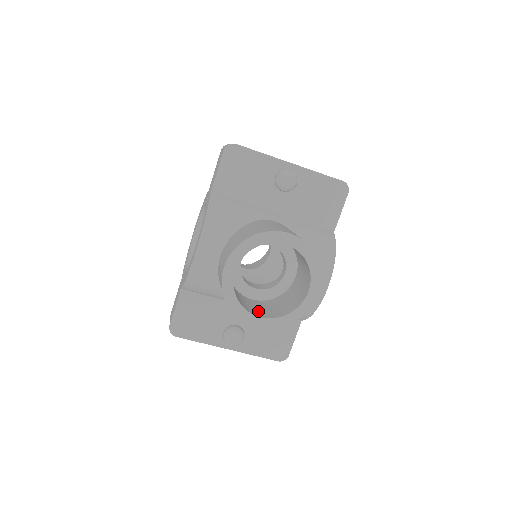
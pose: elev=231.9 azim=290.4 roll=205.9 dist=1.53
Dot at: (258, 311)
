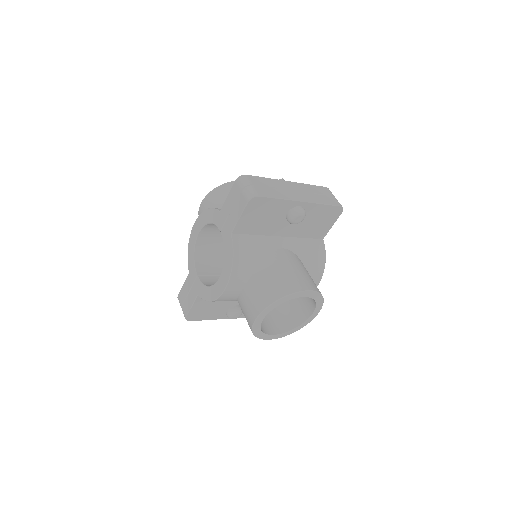
Dot at: (270, 325)
